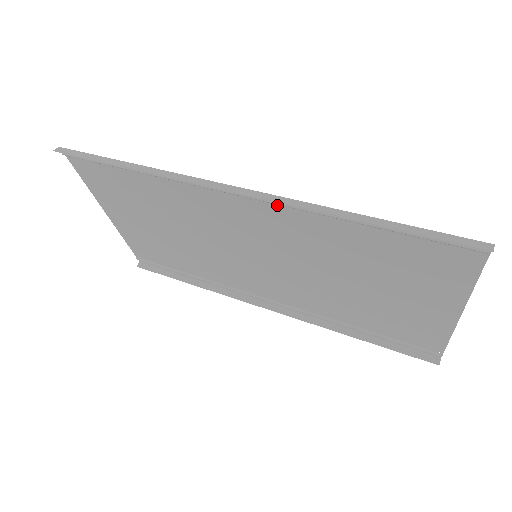
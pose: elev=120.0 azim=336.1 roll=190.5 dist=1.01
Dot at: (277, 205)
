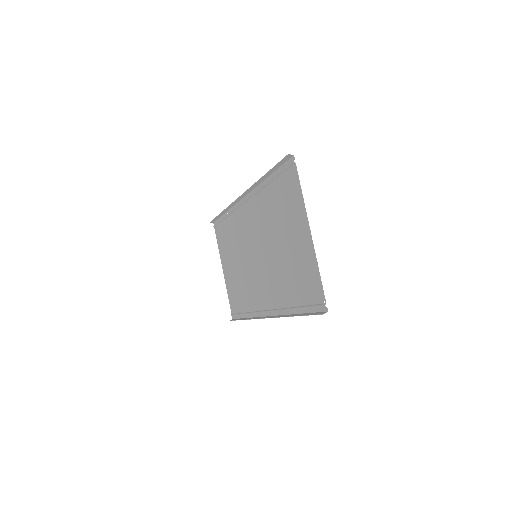
Dot at: (253, 198)
